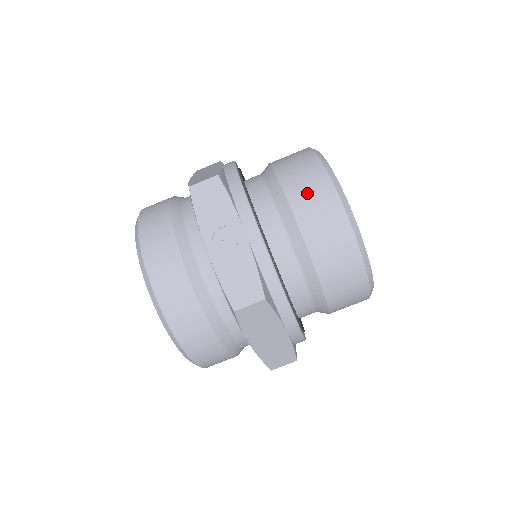
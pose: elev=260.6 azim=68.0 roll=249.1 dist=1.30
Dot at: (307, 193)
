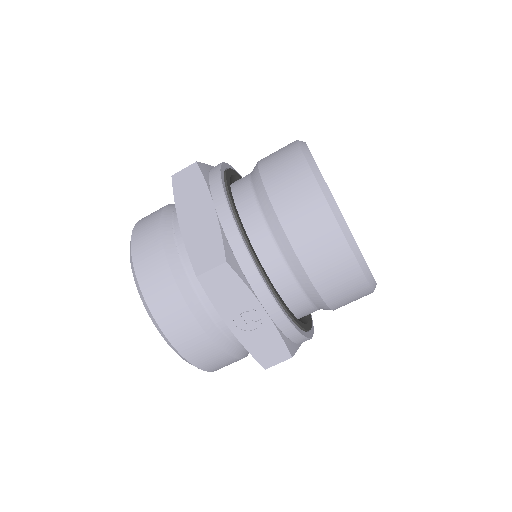
Dot at: (320, 252)
